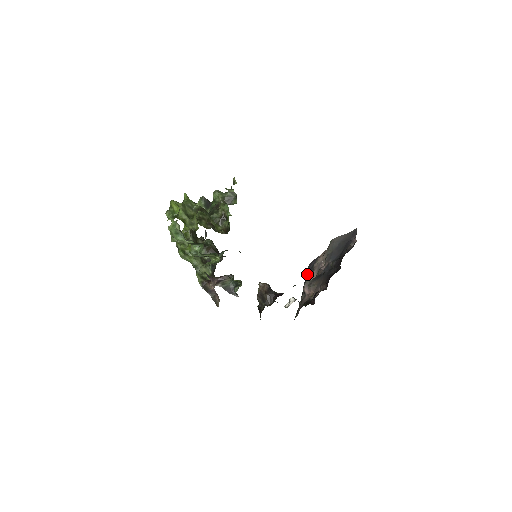
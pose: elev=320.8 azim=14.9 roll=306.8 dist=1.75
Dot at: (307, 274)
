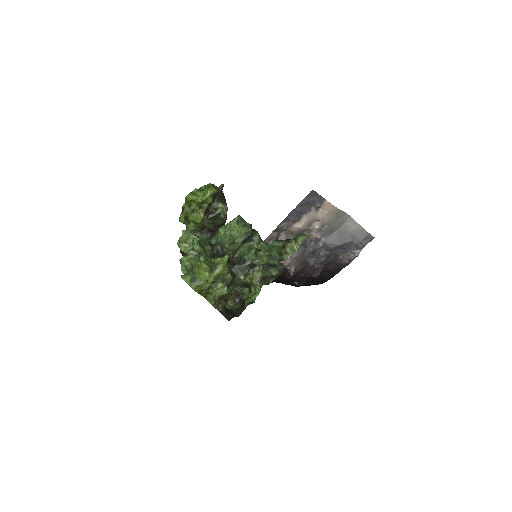
Dot at: (300, 205)
